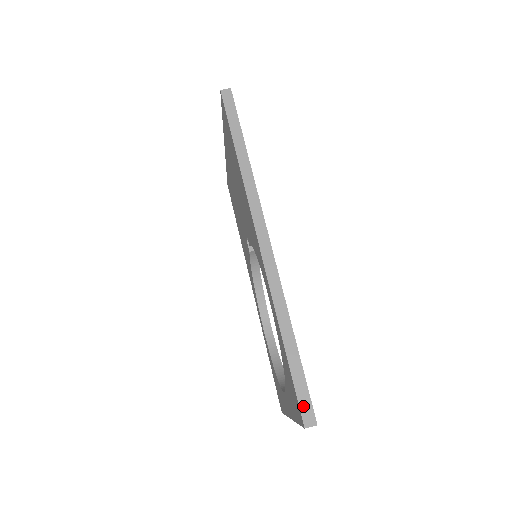
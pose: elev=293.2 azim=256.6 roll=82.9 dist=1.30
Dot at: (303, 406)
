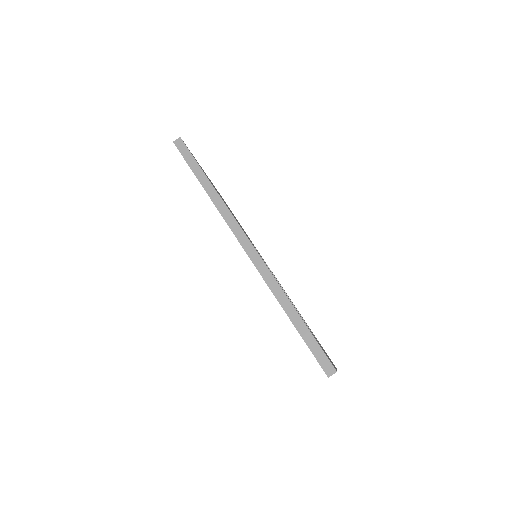
Dot at: (321, 361)
